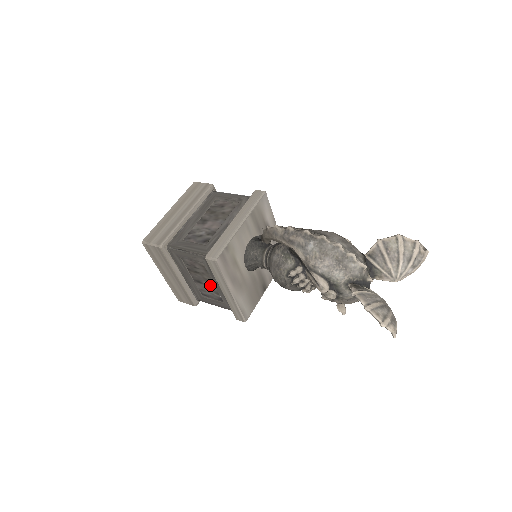
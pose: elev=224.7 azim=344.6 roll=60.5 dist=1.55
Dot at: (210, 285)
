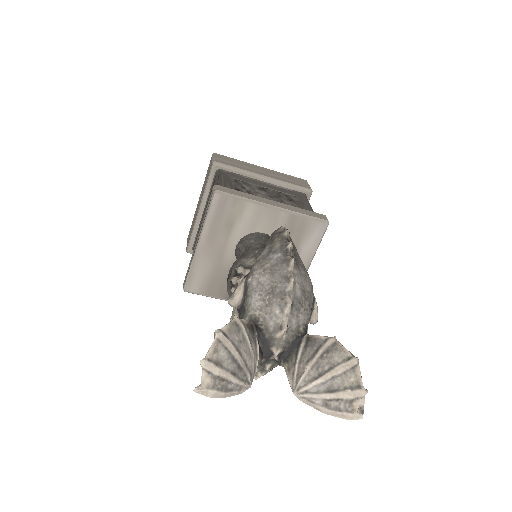
Dot at: occluded
